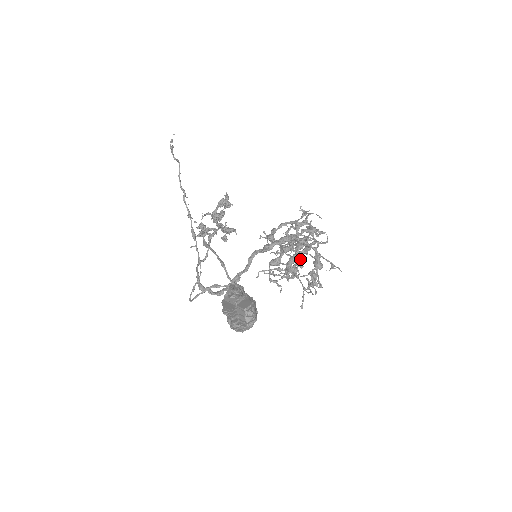
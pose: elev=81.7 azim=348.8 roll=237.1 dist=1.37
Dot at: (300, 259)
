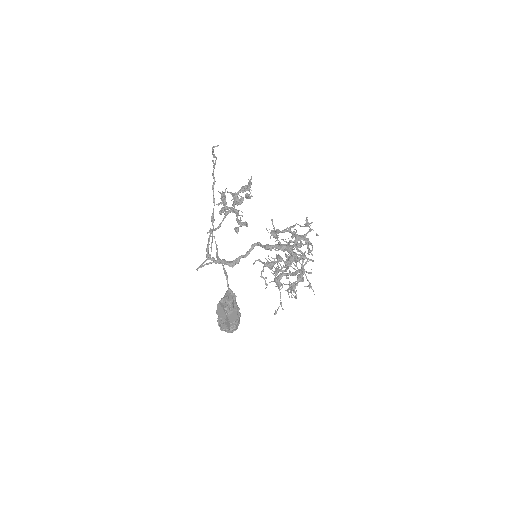
Dot at: occluded
